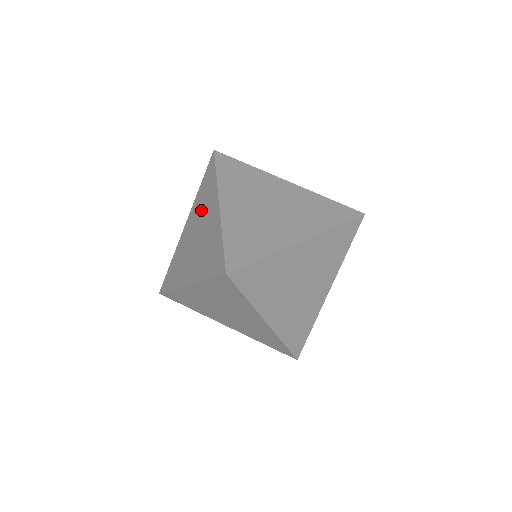
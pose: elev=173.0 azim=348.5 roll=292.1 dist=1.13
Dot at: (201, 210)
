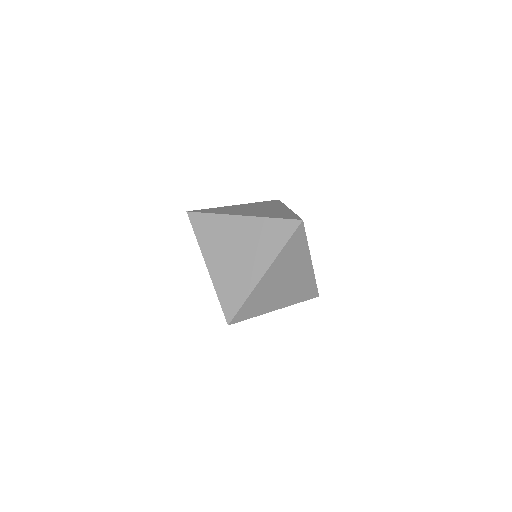
Dot at: (221, 240)
